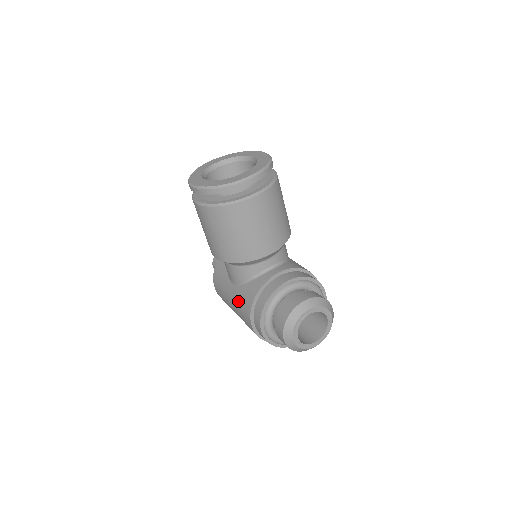
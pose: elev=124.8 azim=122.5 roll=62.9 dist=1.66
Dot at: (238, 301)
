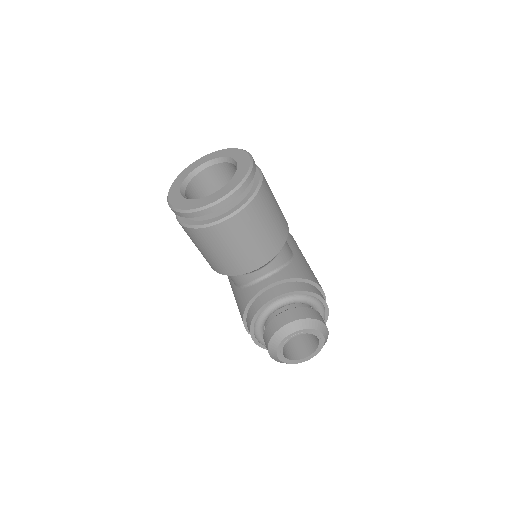
Dot at: (237, 303)
